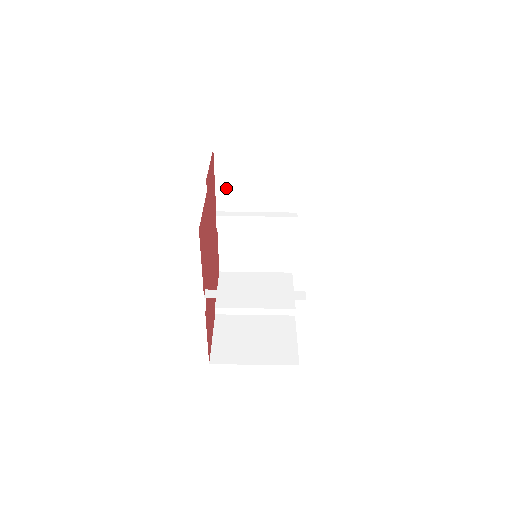
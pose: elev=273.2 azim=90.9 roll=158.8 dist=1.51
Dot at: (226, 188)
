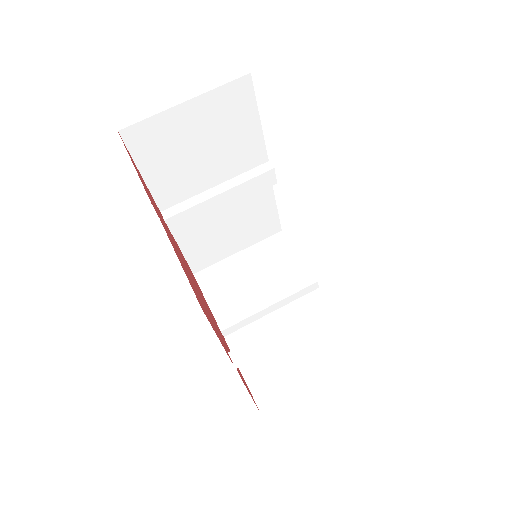
Dot at: (161, 177)
